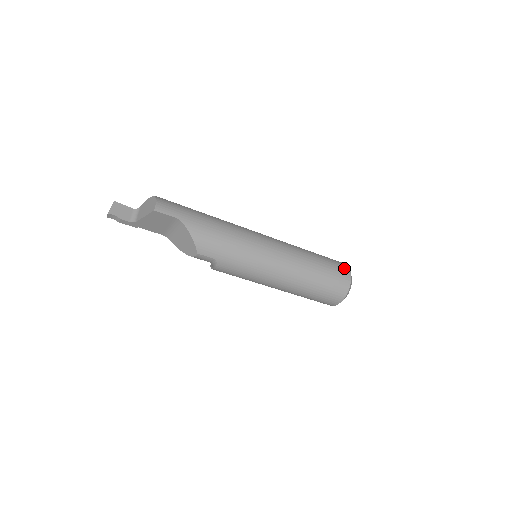
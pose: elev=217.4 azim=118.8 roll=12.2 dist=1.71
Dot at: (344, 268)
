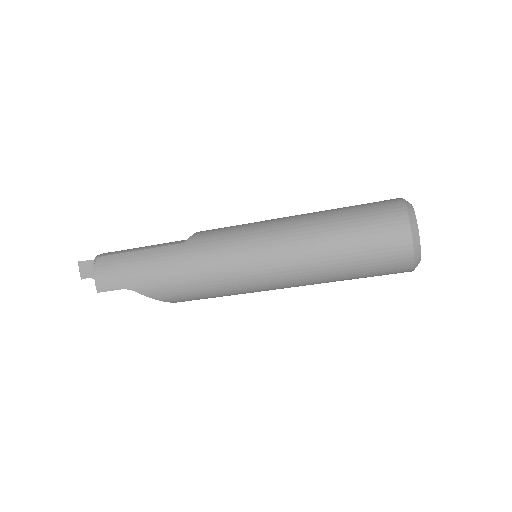
Dot at: (397, 233)
